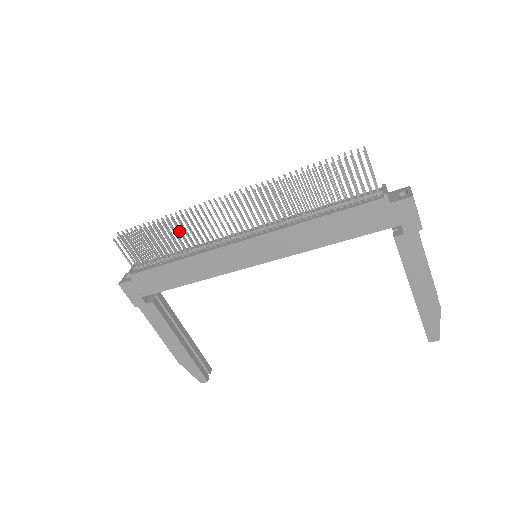
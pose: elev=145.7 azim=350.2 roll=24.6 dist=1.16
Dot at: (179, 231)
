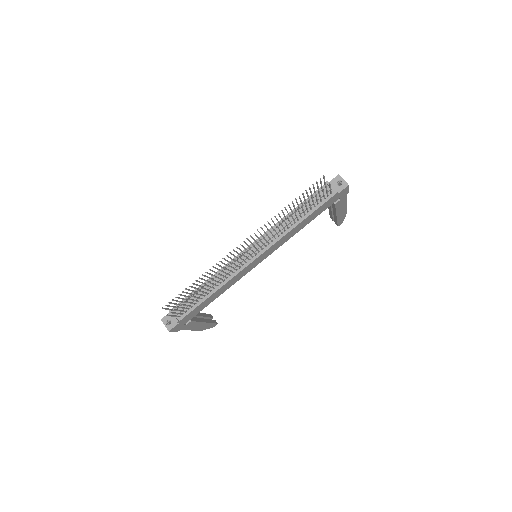
Dot at: (215, 281)
